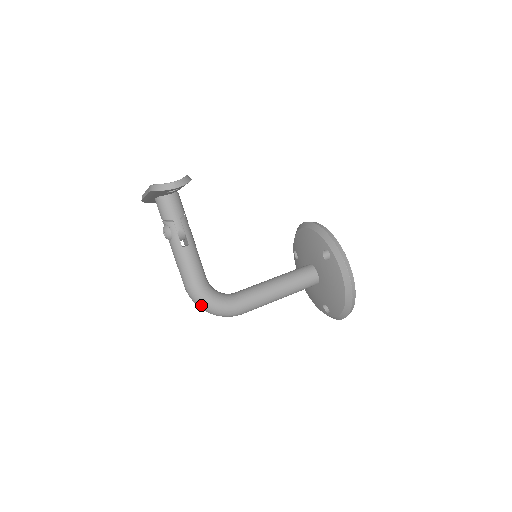
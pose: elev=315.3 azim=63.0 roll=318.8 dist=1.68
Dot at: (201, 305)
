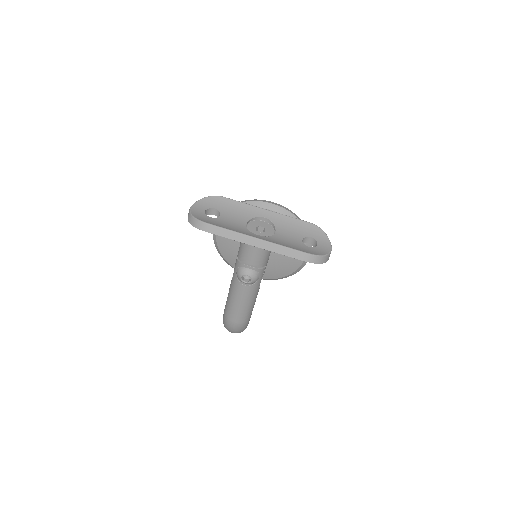
Dot at: (240, 332)
